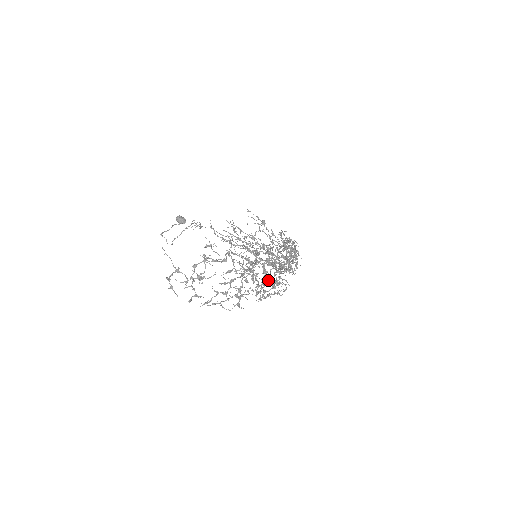
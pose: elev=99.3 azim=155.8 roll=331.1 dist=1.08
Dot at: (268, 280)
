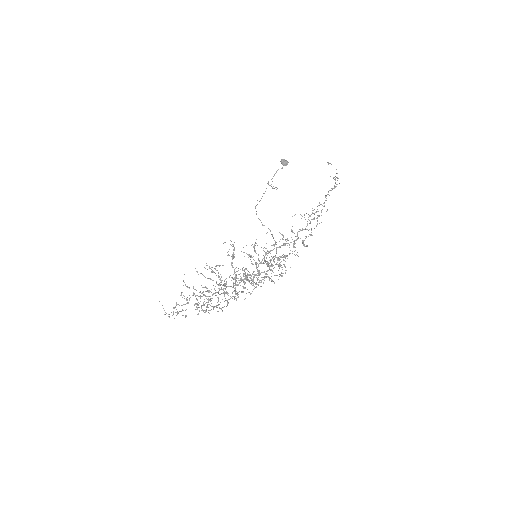
Dot at: (245, 287)
